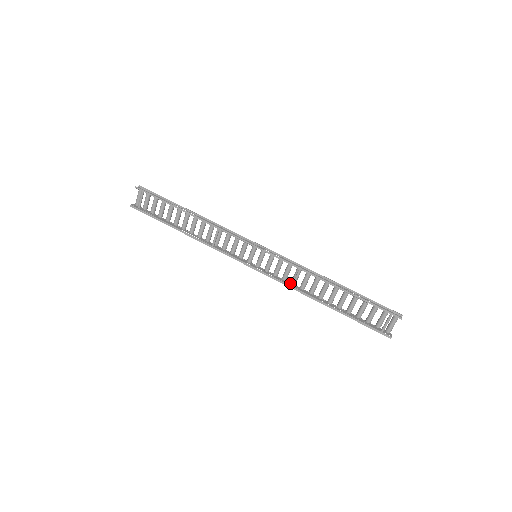
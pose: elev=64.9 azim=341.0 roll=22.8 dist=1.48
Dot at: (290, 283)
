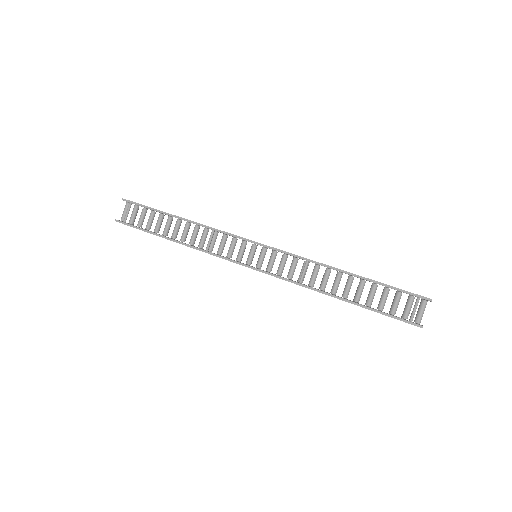
Dot at: occluded
